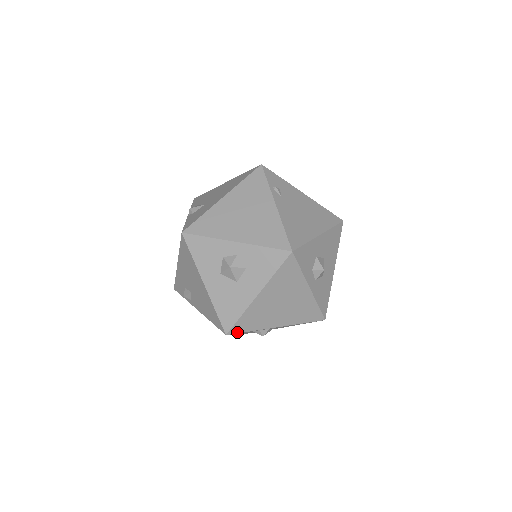
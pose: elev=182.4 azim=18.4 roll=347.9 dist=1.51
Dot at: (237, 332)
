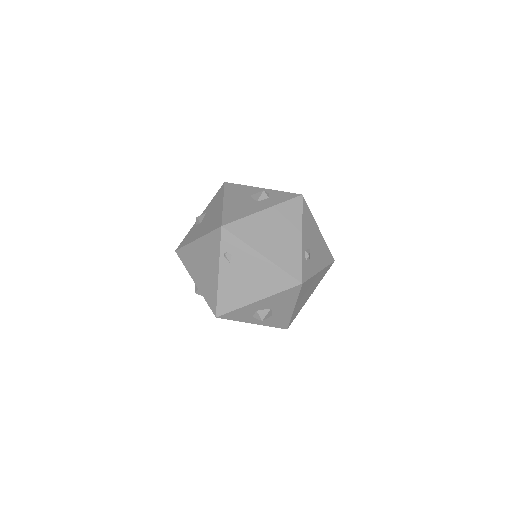
Dot at: occluded
